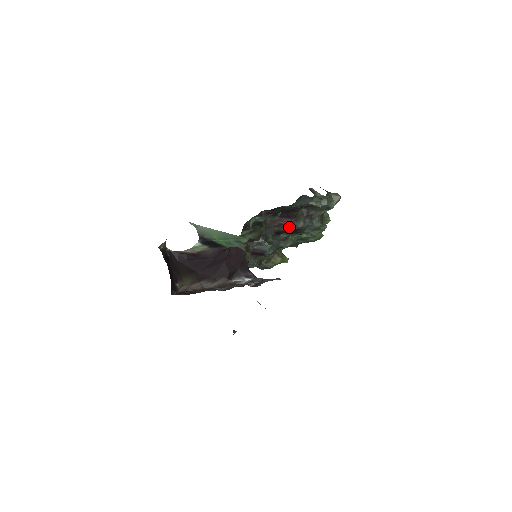
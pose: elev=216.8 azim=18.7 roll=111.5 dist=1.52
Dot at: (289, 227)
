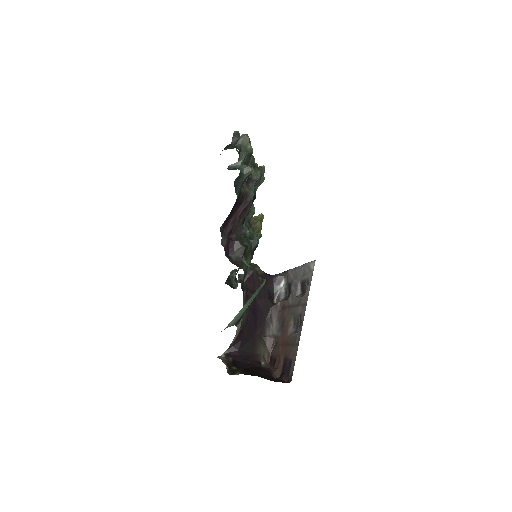
Dot at: (247, 208)
